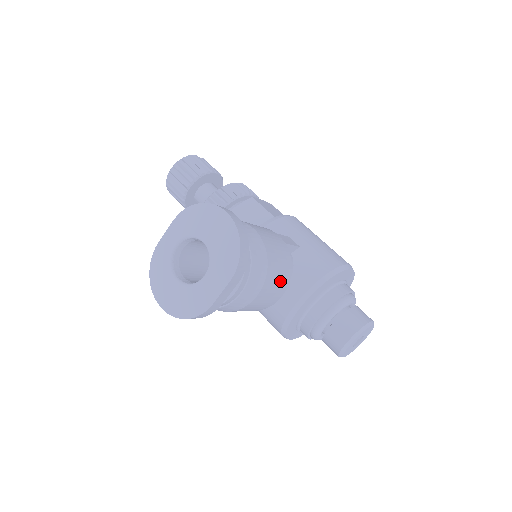
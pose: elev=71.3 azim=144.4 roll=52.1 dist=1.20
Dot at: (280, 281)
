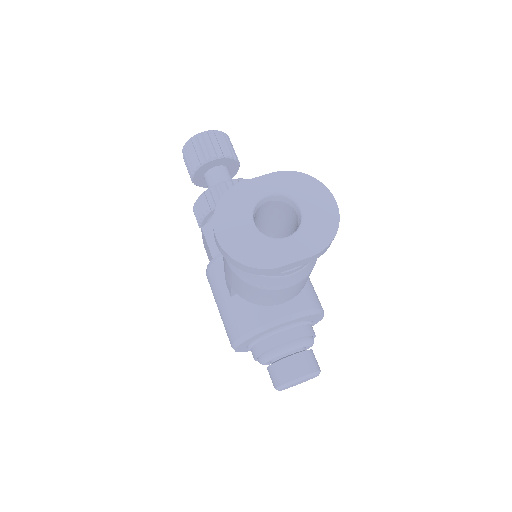
Dot at: (300, 288)
